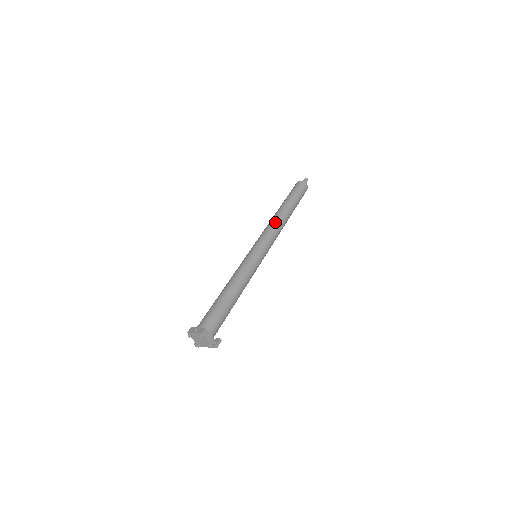
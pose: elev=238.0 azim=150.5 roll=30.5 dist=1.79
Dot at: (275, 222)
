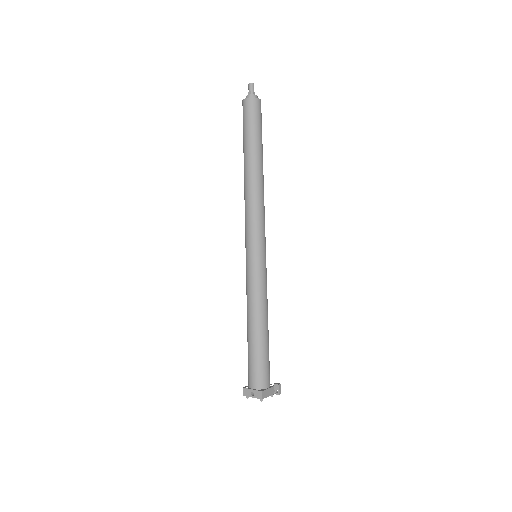
Dot at: (254, 197)
